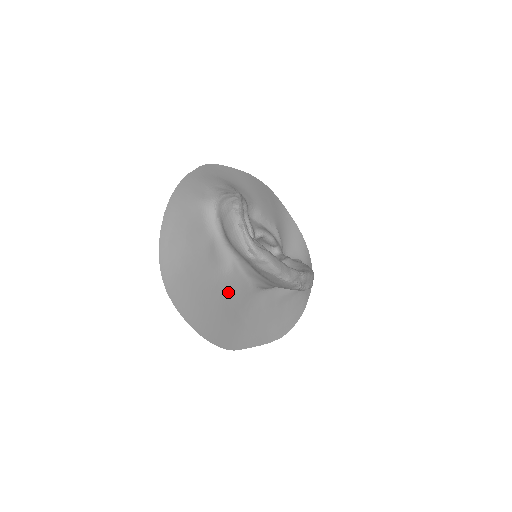
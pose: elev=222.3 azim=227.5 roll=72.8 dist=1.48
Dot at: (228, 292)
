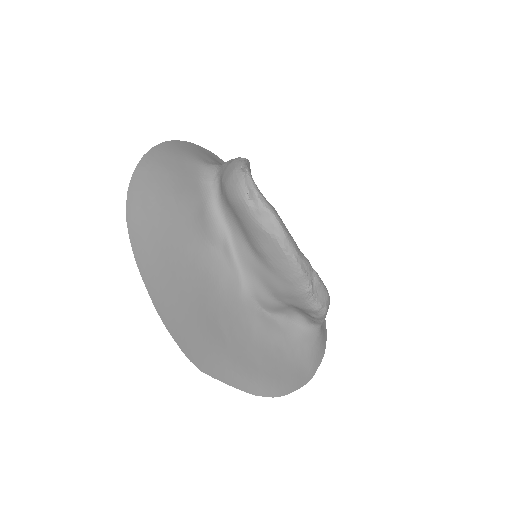
Dot at: (210, 278)
